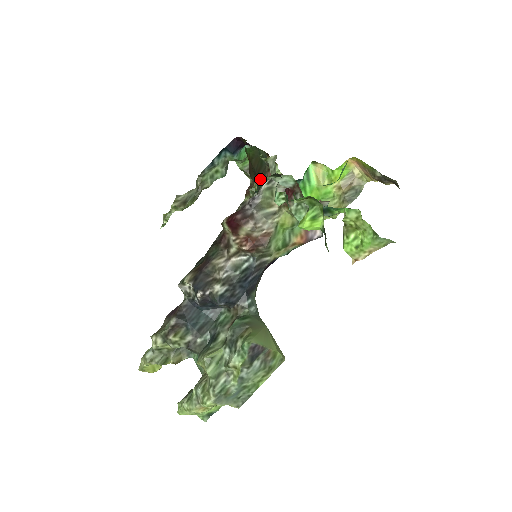
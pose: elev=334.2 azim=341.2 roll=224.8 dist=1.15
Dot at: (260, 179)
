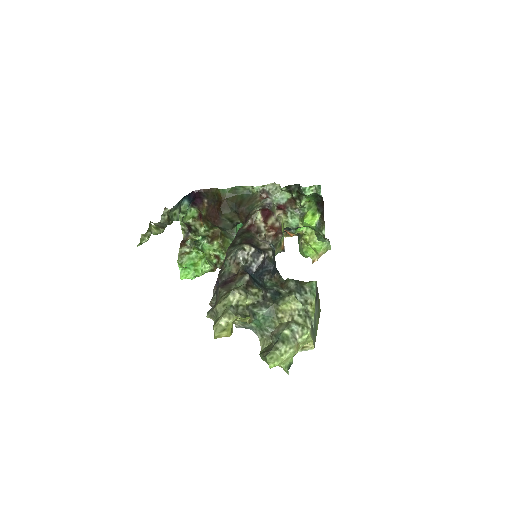
Dot at: (249, 204)
